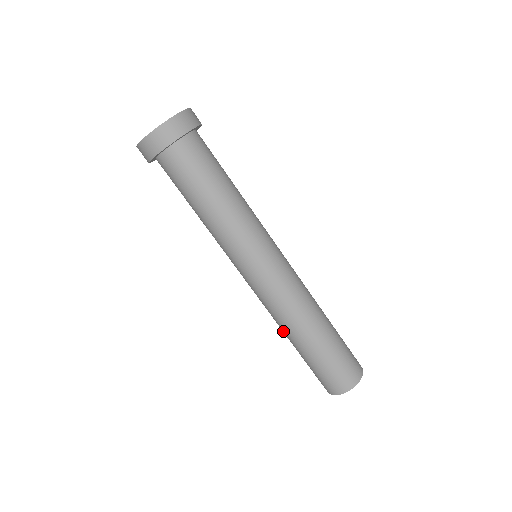
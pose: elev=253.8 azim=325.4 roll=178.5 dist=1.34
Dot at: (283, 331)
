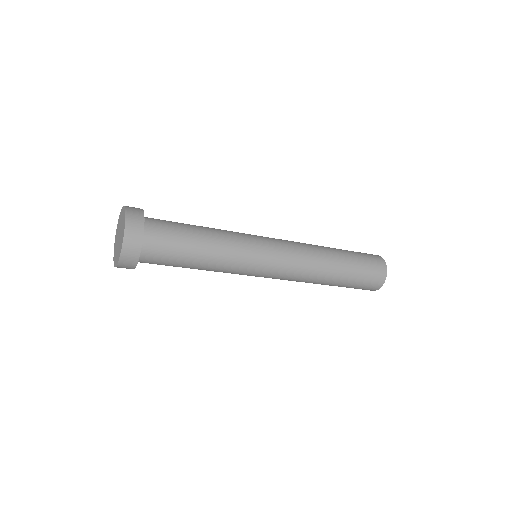
Dot at: occluded
